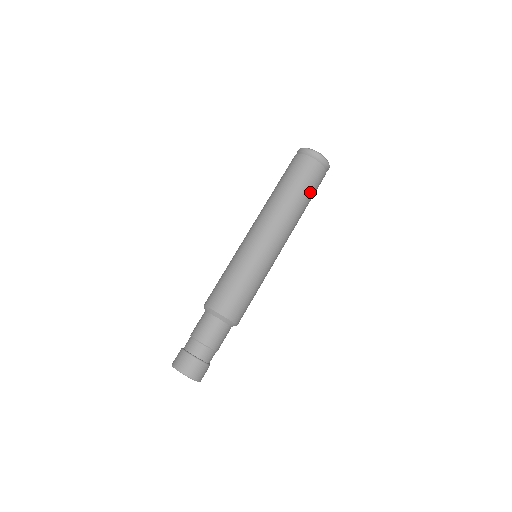
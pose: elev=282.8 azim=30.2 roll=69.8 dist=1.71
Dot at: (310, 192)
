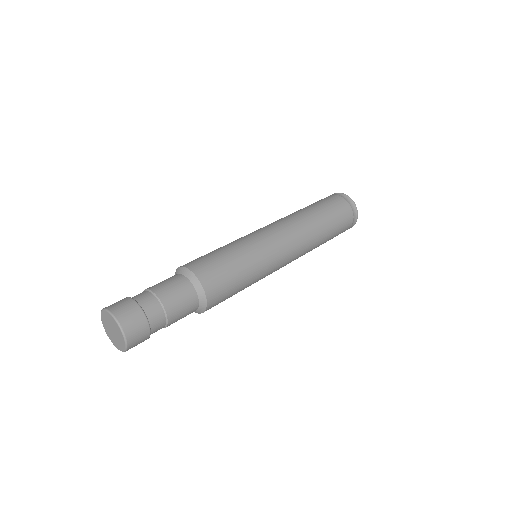
Dot at: (328, 212)
